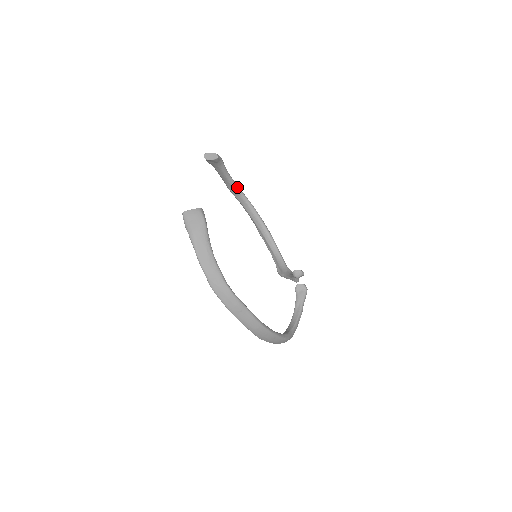
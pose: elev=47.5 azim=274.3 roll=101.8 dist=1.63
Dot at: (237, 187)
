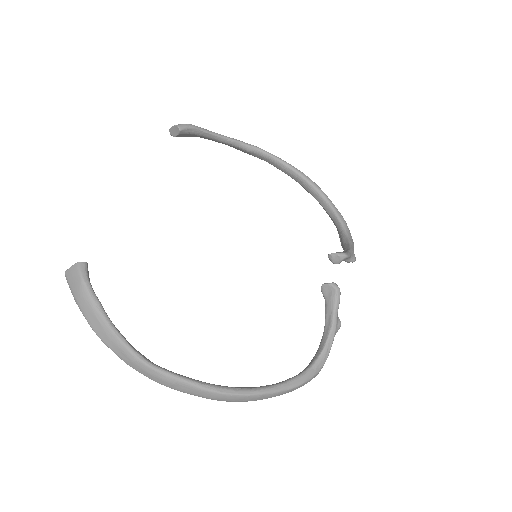
Dot at: (245, 145)
